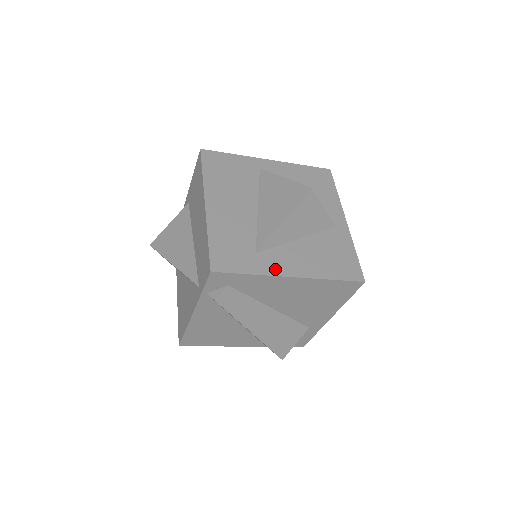
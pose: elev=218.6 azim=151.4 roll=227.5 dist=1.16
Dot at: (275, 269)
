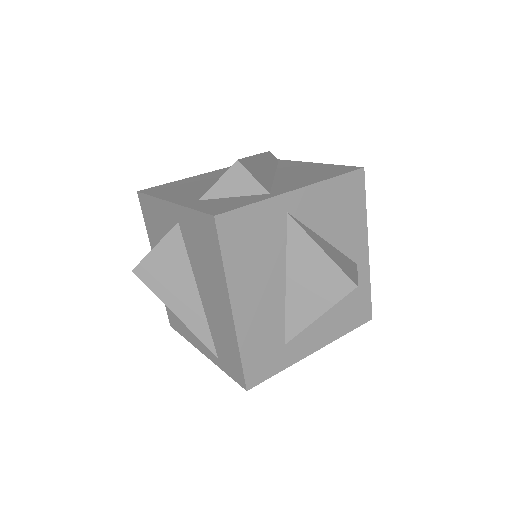
Dot at: (301, 353)
